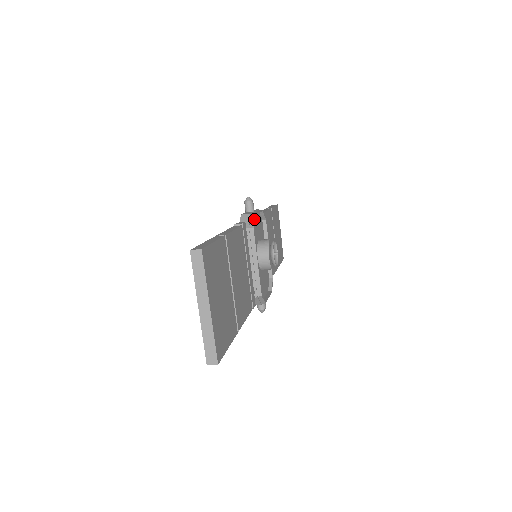
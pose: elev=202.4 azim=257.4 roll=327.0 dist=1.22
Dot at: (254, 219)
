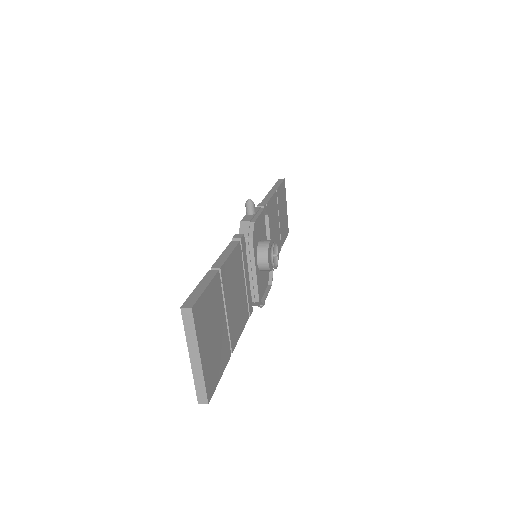
Dot at: occluded
